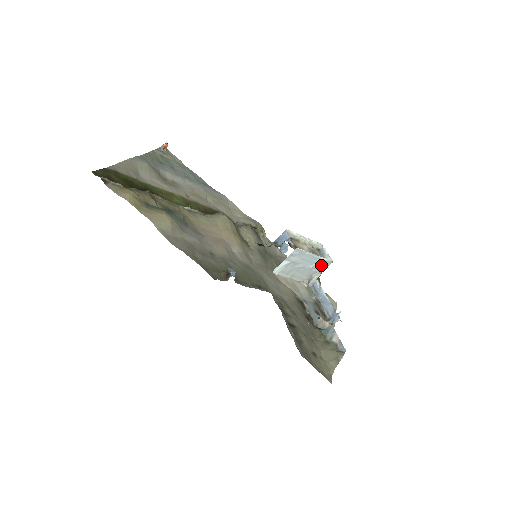
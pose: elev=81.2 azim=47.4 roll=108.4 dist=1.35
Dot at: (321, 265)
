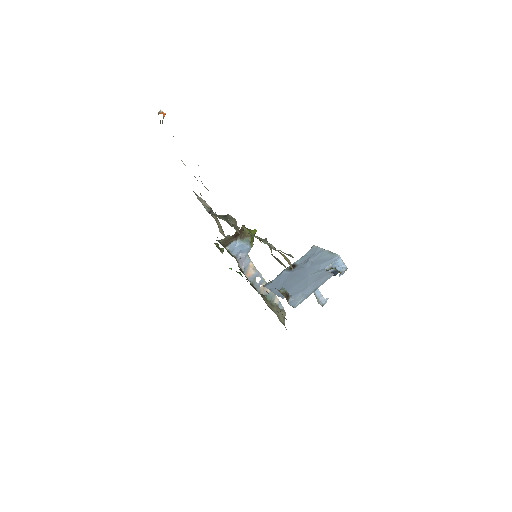
Dot at: occluded
